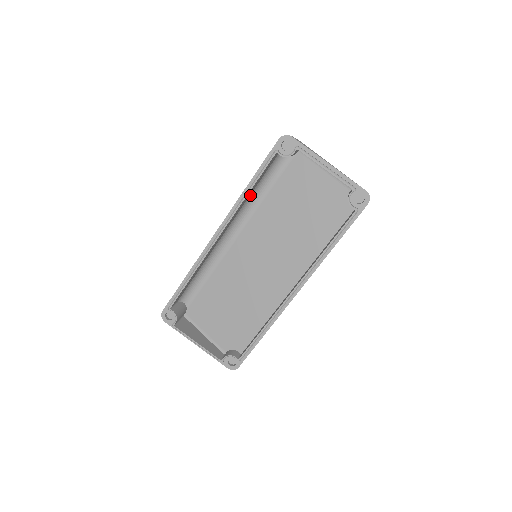
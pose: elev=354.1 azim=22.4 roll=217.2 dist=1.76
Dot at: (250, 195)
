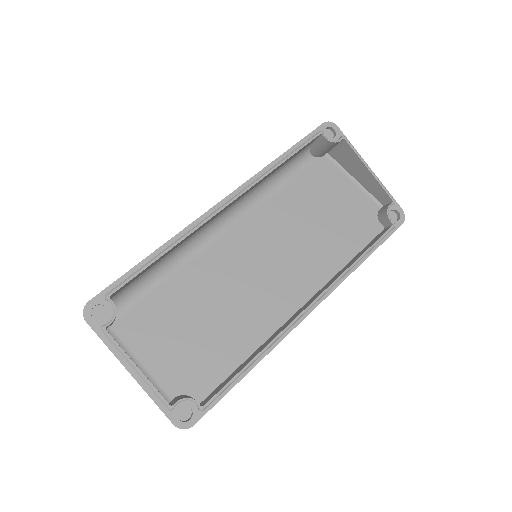
Dot at: (265, 179)
